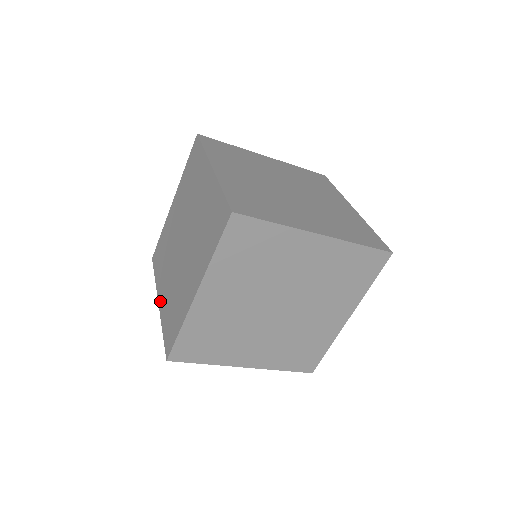
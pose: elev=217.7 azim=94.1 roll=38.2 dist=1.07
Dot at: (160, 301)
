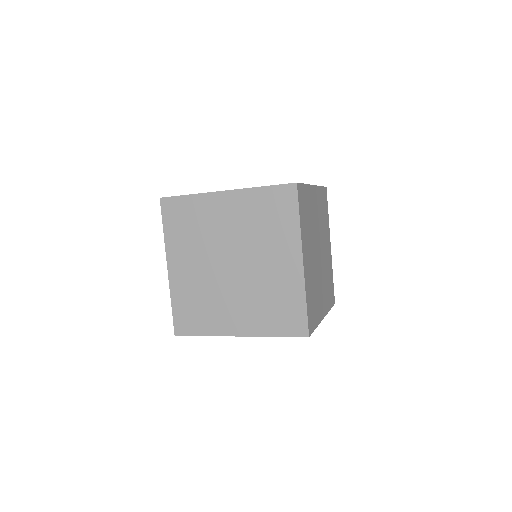
Dot at: occluded
